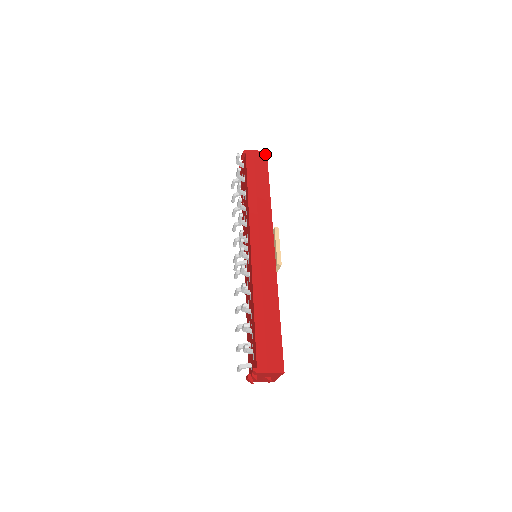
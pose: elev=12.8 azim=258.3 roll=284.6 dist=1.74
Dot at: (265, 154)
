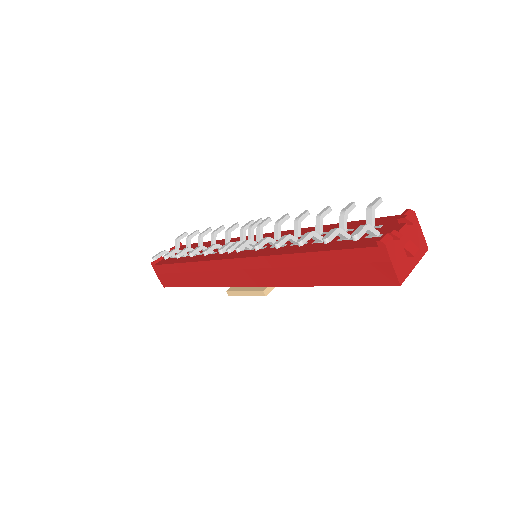
Dot at: occluded
